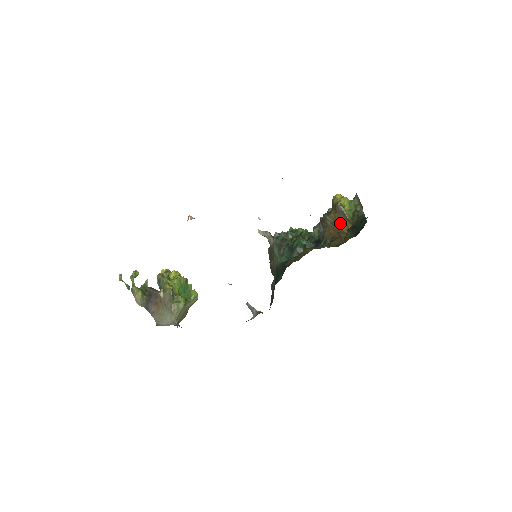
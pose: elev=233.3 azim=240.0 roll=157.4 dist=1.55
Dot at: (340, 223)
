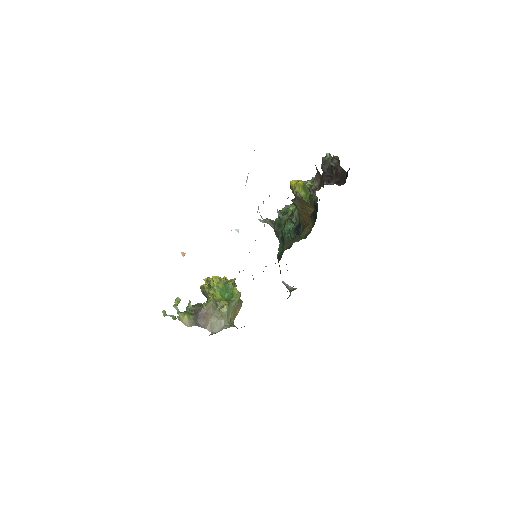
Dot at: (306, 207)
